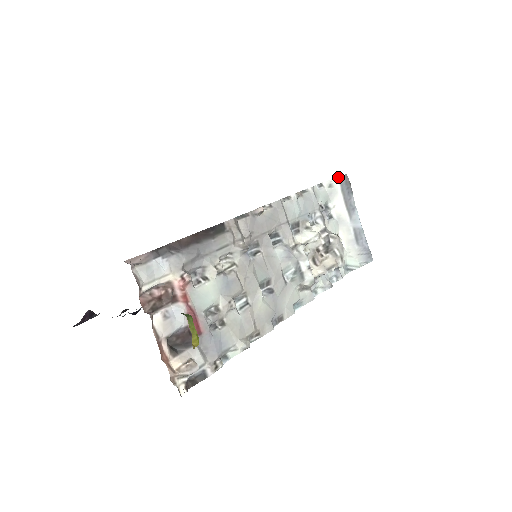
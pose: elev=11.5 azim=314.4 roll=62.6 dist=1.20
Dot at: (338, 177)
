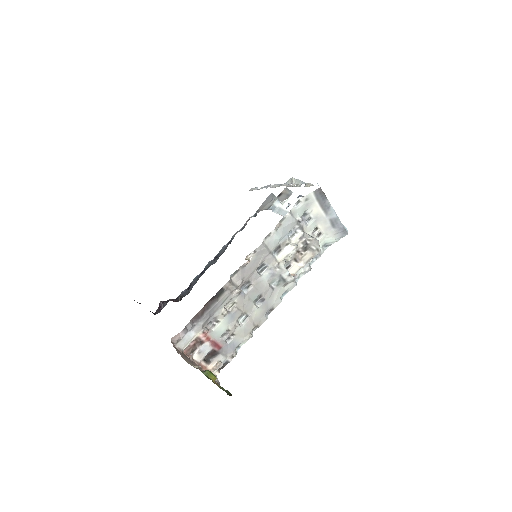
Dot at: (313, 192)
